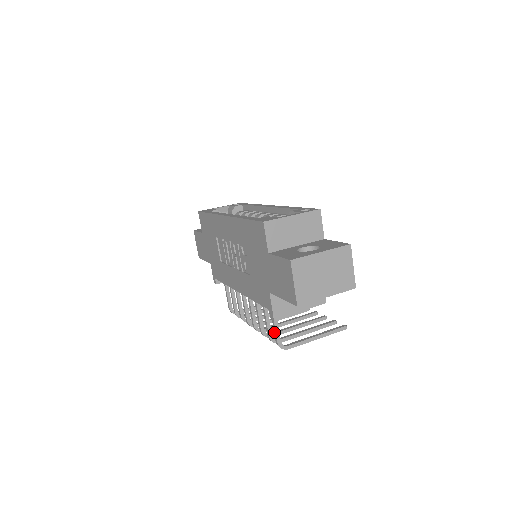
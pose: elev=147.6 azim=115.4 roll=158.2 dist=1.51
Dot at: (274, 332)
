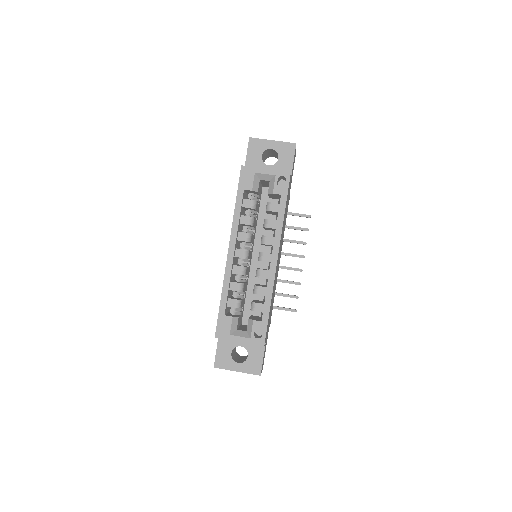
Dot at: occluded
